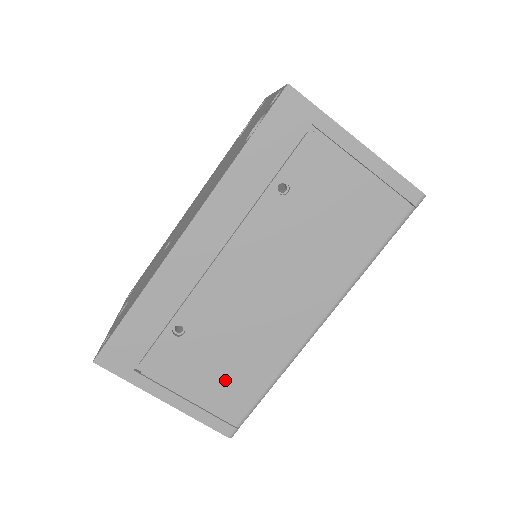
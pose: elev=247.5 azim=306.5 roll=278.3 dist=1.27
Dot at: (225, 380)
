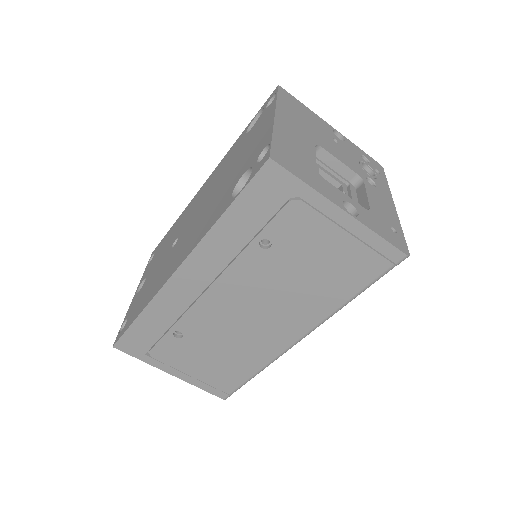
Dot at: (219, 367)
